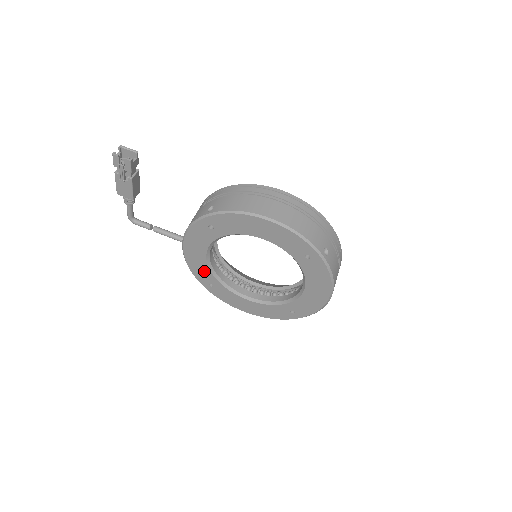
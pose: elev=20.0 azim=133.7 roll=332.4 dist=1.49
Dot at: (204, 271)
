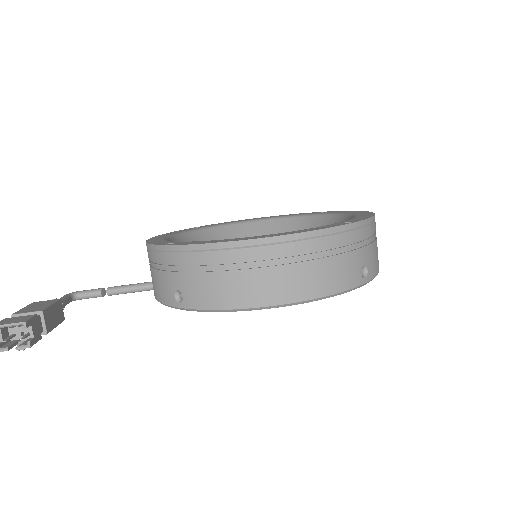
Dot at: occluded
